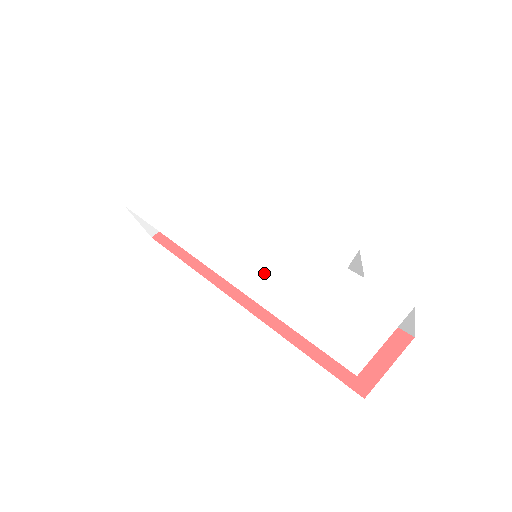
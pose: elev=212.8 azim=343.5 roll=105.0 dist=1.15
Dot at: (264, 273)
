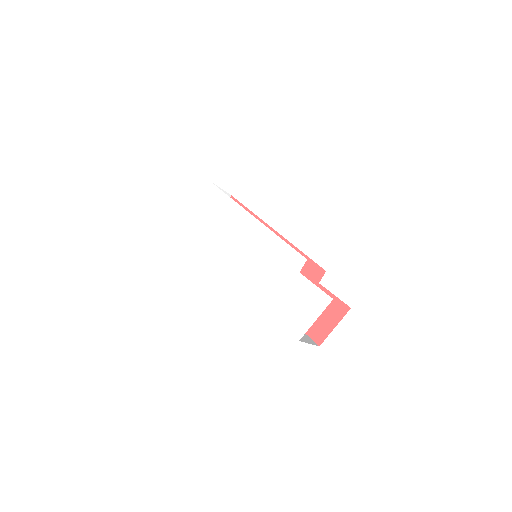
Dot at: (254, 275)
